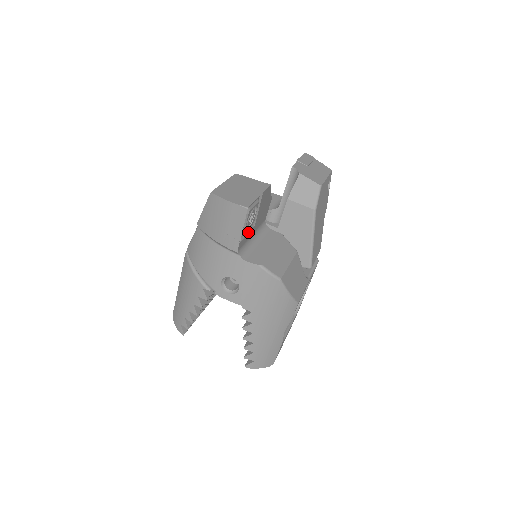
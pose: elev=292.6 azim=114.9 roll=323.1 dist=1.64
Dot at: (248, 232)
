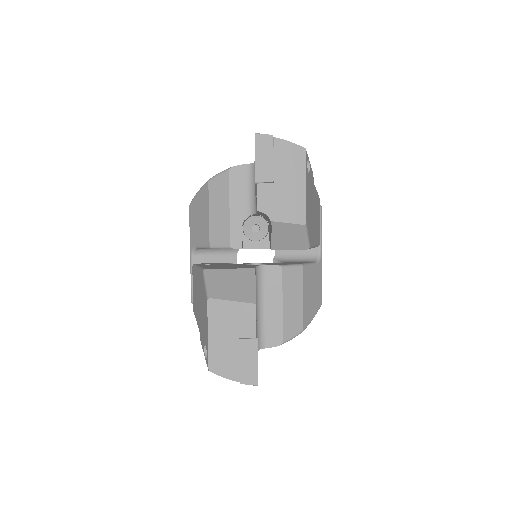
Dot at: occluded
